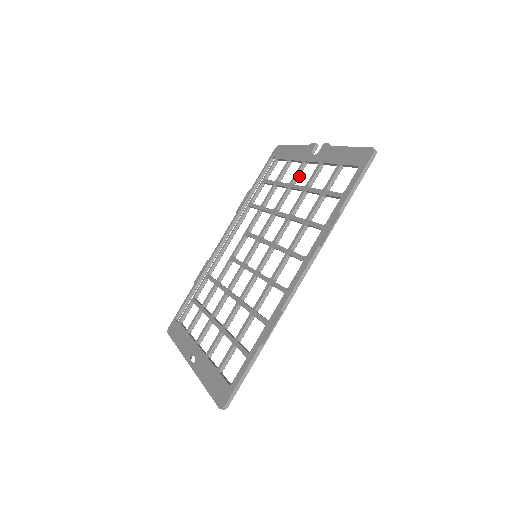
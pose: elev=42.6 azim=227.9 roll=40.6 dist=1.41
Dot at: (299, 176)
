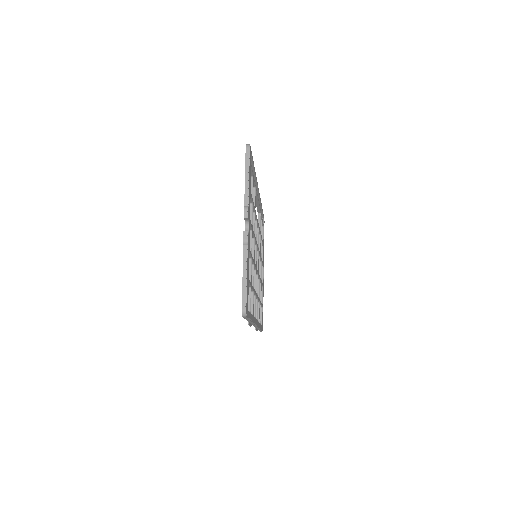
Dot at: (250, 227)
